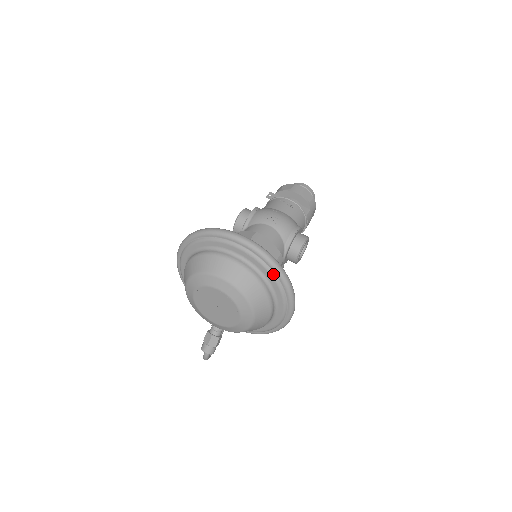
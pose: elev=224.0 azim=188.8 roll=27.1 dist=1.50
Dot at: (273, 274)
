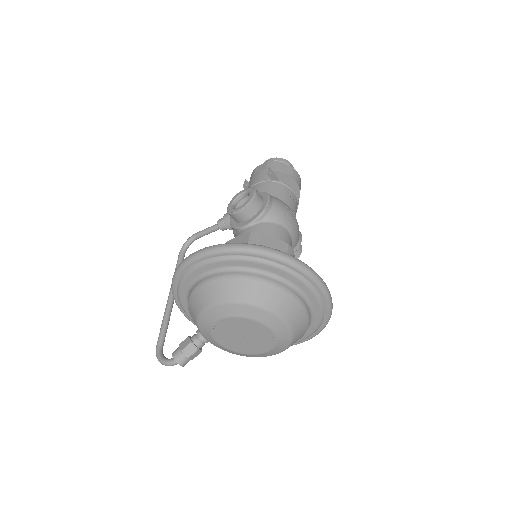
Dot at: (322, 320)
